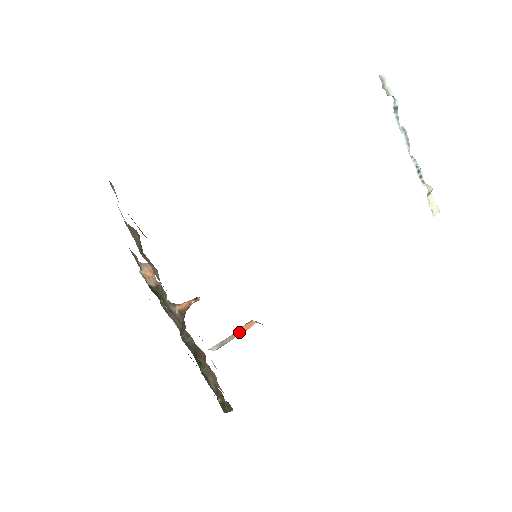
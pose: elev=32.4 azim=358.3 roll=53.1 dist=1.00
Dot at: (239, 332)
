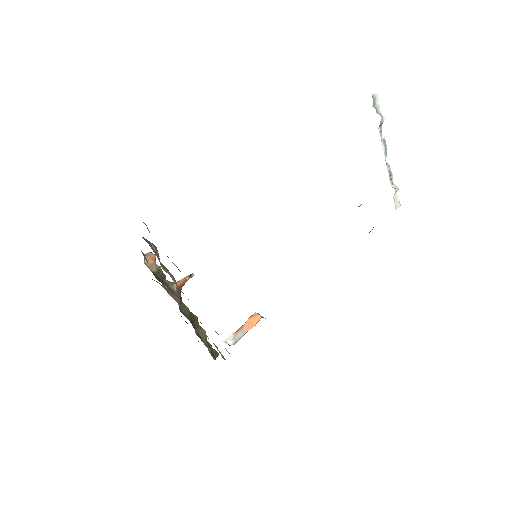
Dot at: (248, 326)
